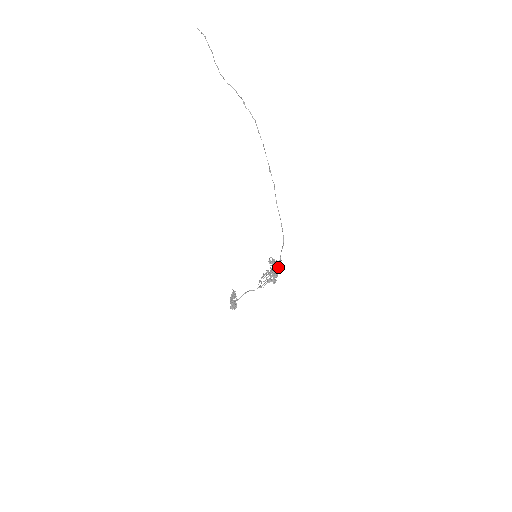
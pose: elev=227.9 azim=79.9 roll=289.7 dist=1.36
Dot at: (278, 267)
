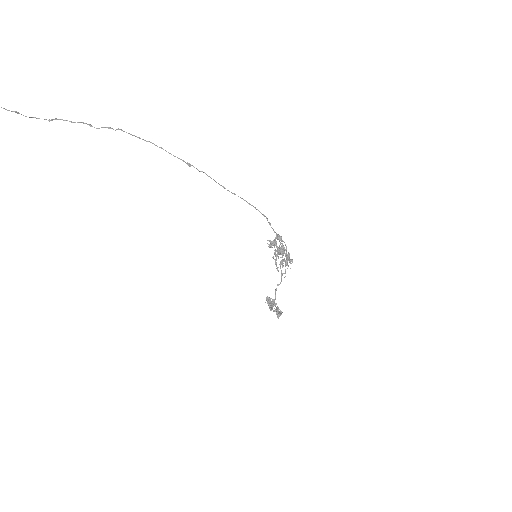
Dot at: (283, 247)
